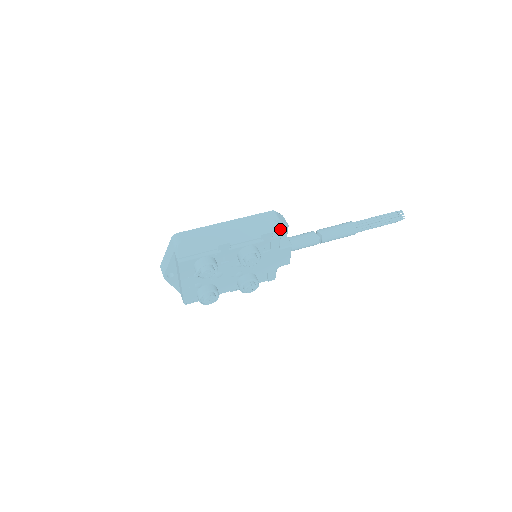
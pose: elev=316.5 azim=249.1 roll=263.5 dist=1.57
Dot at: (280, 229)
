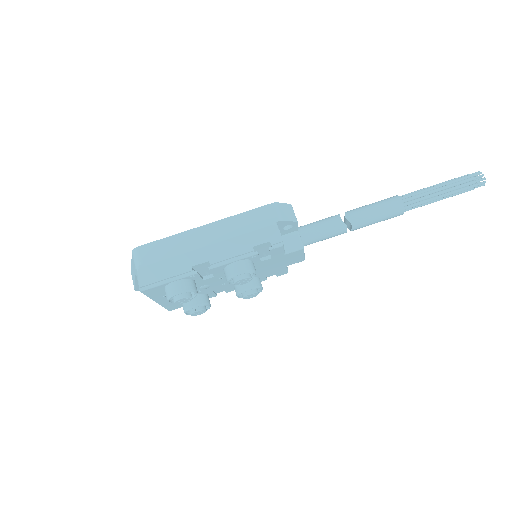
Dot at: occluded
